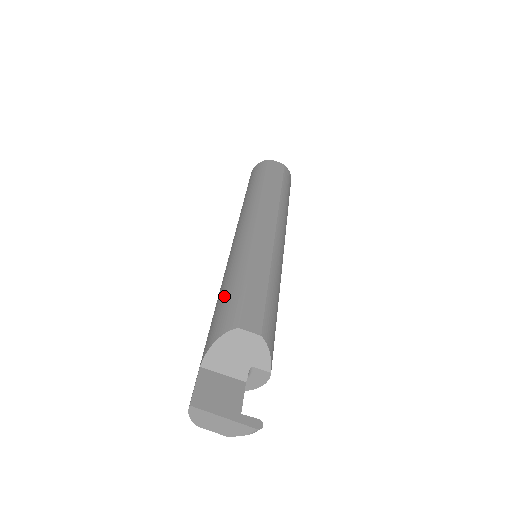
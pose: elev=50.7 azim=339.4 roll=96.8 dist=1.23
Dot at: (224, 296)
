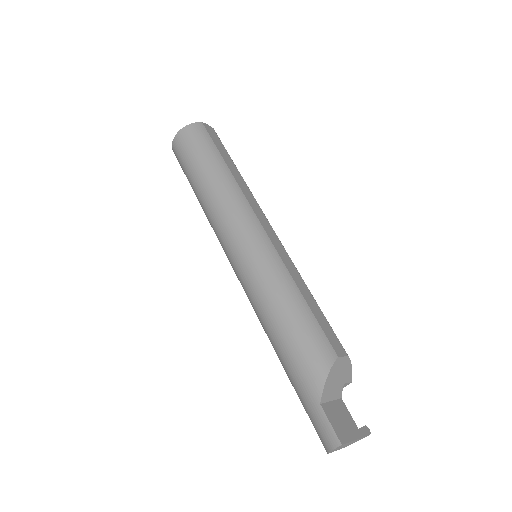
Dot at: (294, 323)
